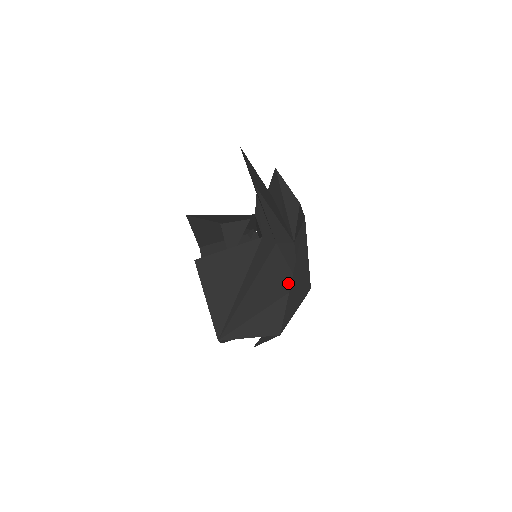
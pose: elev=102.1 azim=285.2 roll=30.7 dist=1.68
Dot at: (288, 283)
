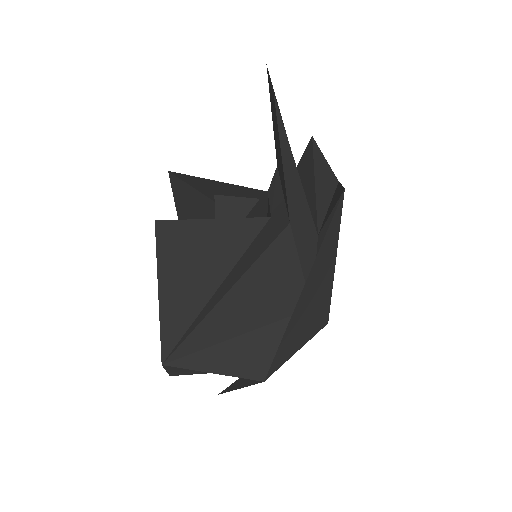
Dot at: (295, 298)
